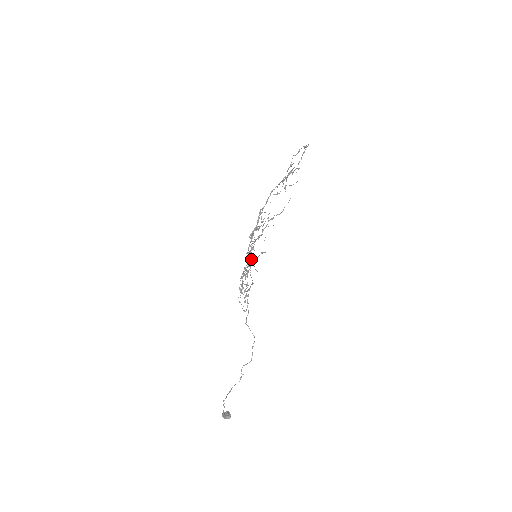
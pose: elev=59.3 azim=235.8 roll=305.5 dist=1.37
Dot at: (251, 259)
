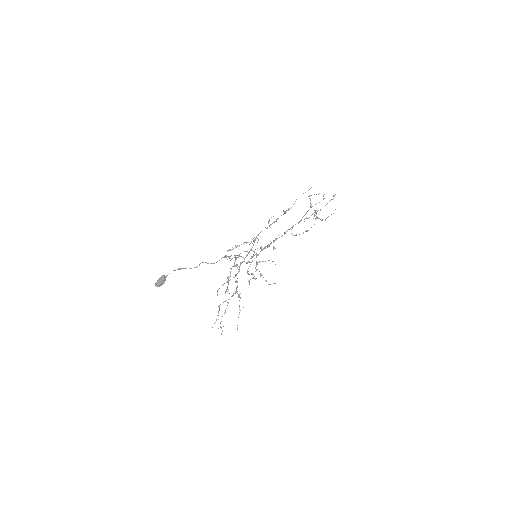
Dot at: occluded
